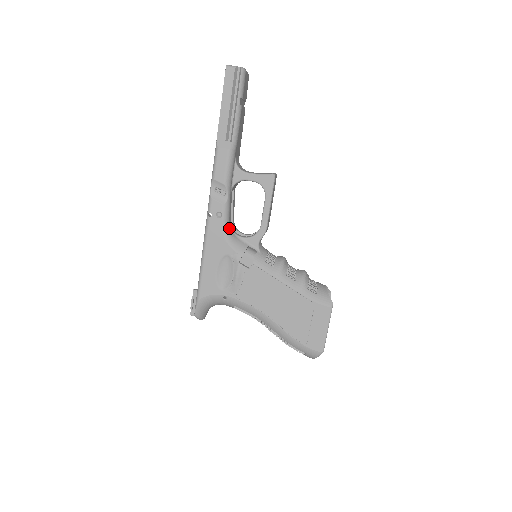
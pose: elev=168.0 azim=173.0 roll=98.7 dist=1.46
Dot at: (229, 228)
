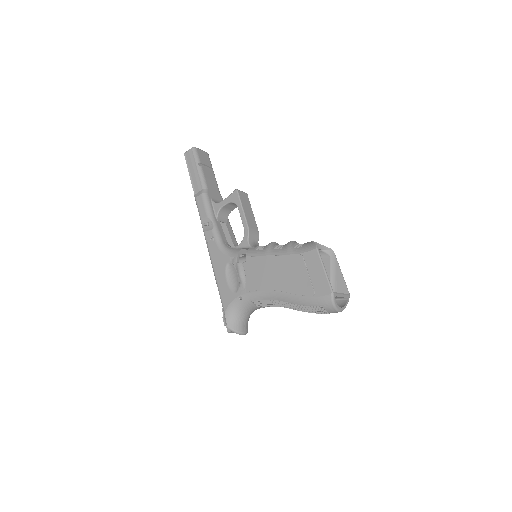
Dot at: (224, 245)
